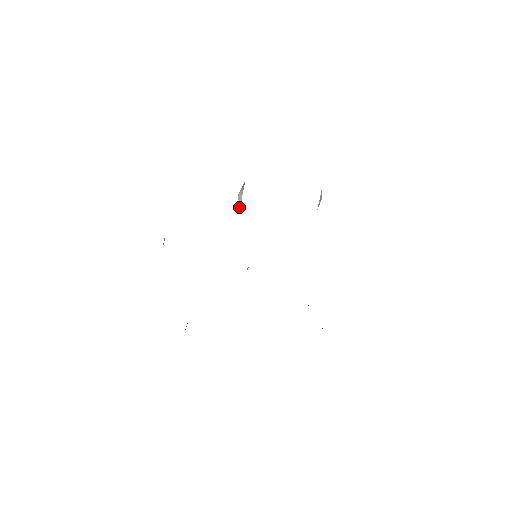
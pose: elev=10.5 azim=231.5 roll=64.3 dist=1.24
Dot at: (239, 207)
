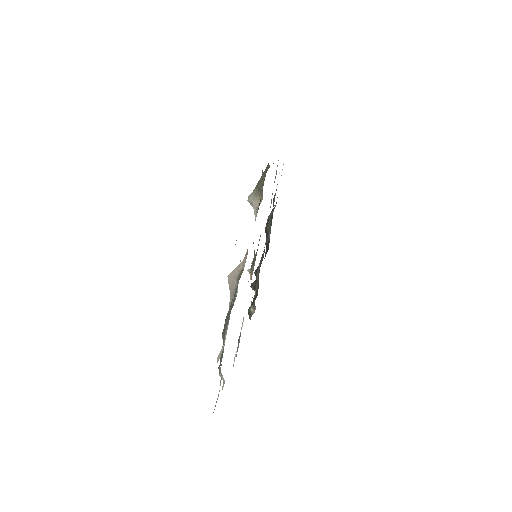
Dot at: occluded
